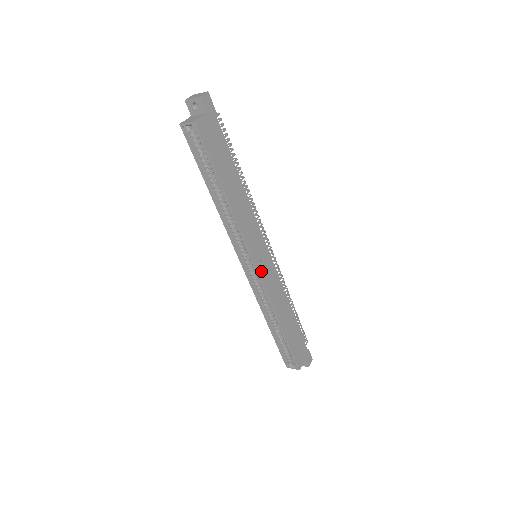
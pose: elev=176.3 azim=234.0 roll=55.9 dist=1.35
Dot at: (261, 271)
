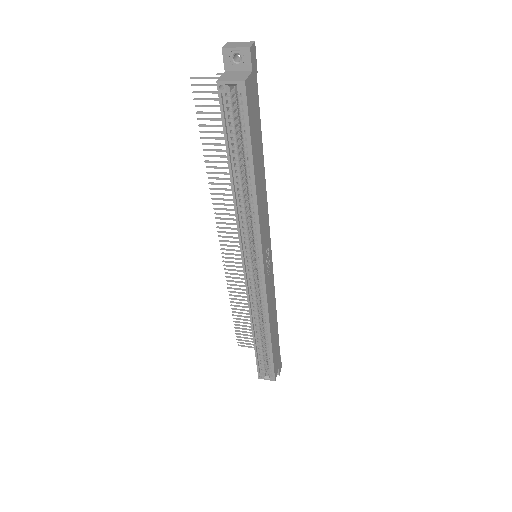
Dot at: (266, 275)
